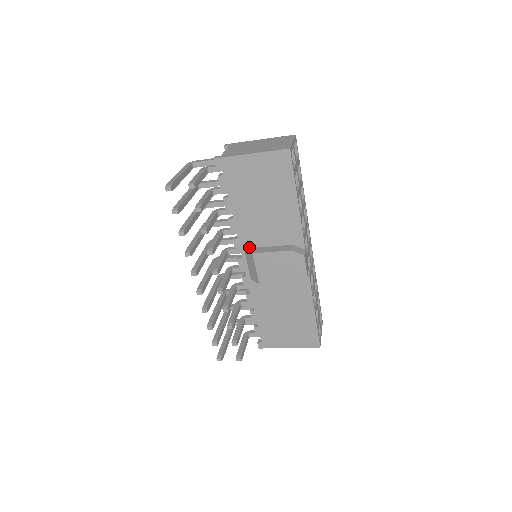
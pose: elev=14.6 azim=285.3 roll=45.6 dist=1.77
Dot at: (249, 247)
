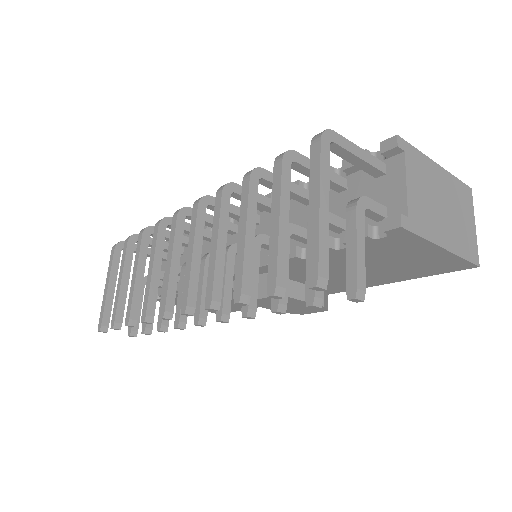
Dot at: occluded
